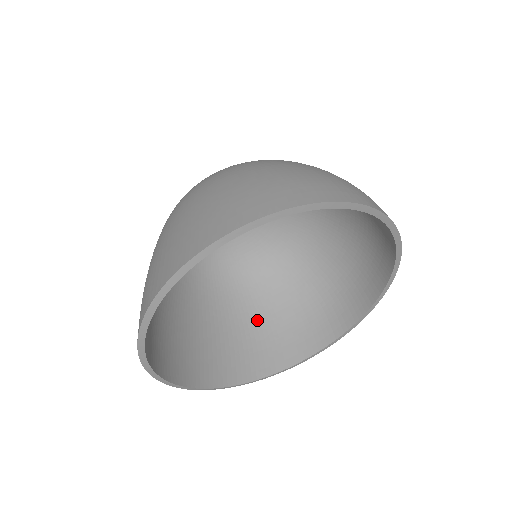
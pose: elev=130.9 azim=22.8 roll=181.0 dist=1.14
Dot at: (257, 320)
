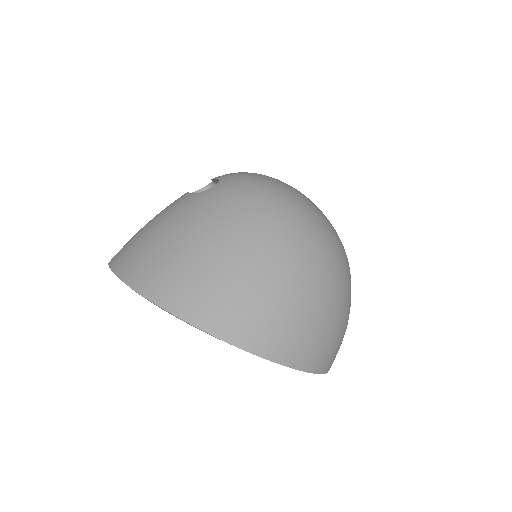
Dot at: occluded
